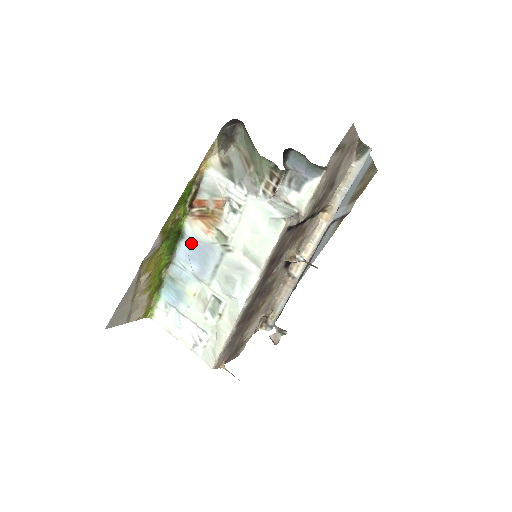
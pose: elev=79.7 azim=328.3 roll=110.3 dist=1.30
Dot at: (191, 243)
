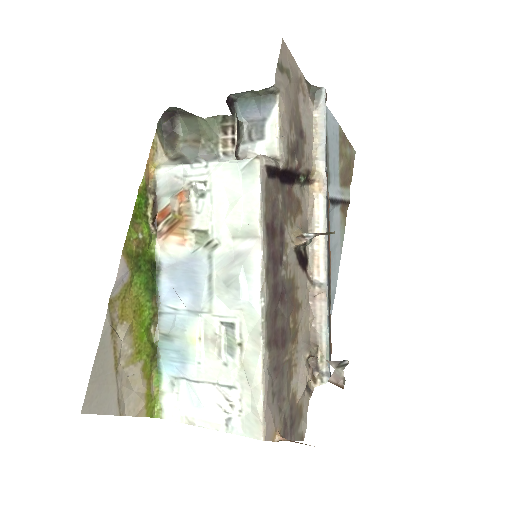
Dot at: (171, 271)
